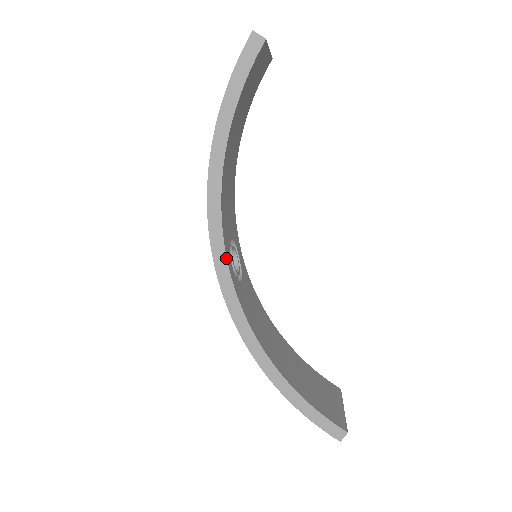
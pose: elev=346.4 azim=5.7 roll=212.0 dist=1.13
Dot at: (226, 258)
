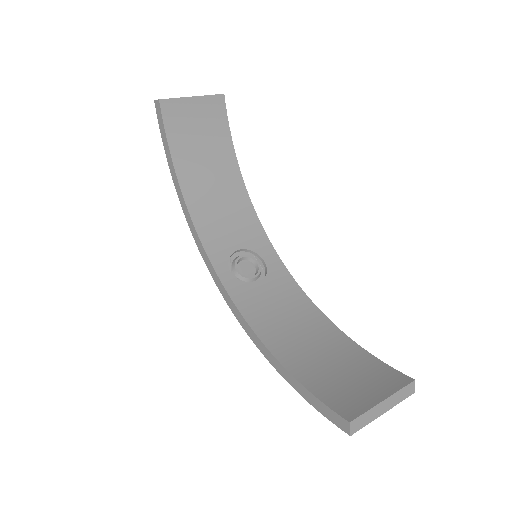
Dot at: (213, 267)
